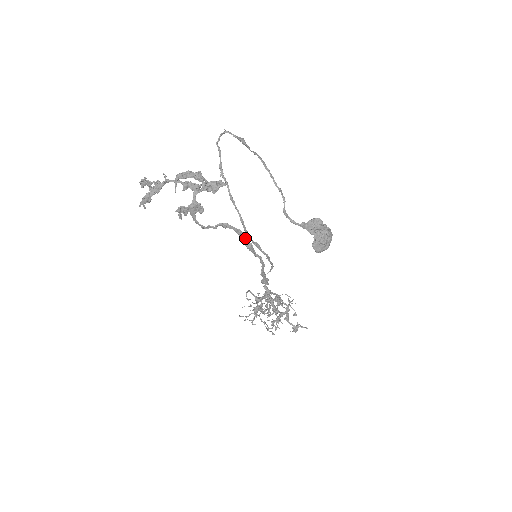
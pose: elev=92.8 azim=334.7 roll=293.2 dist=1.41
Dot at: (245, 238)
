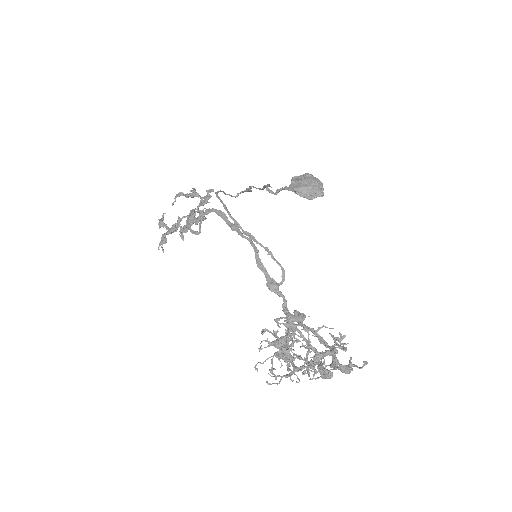
Dot at: (227, 219)
